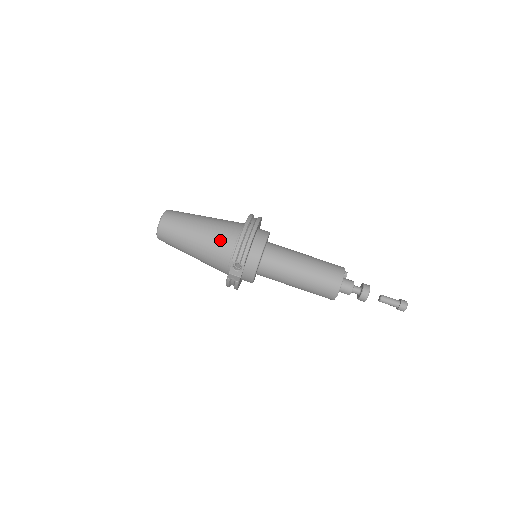
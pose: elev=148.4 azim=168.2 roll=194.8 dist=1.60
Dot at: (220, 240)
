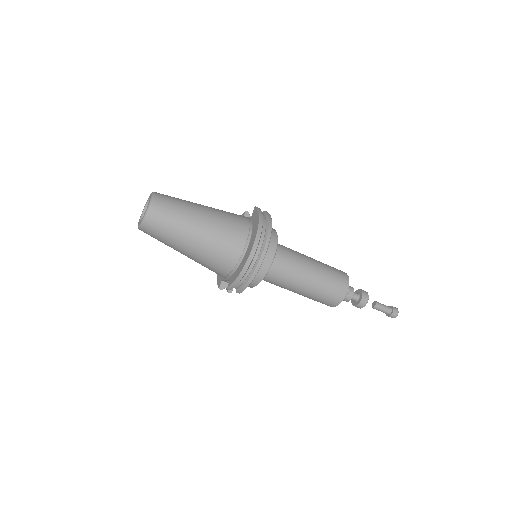
Dot at: (217, 260)
